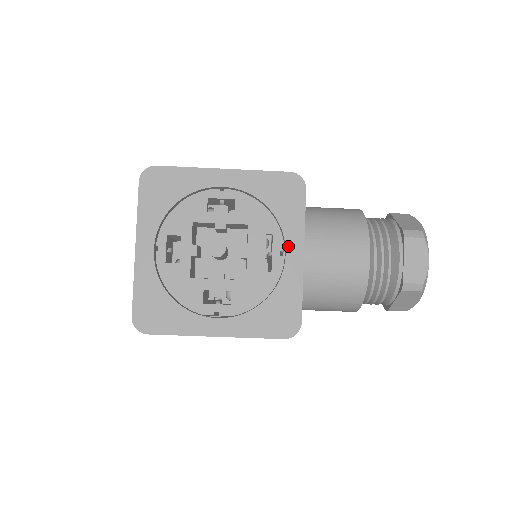
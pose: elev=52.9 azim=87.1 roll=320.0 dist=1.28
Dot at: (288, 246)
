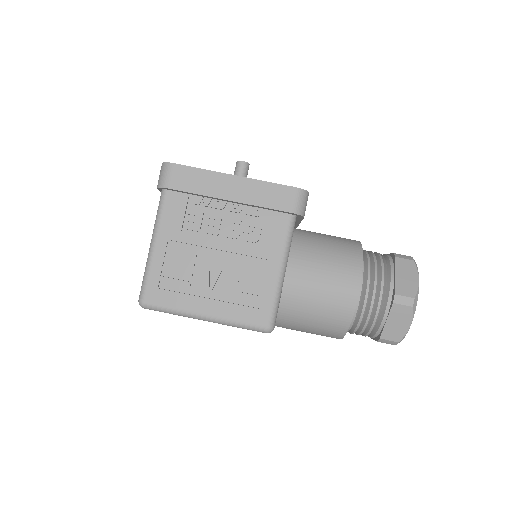
Dot at: occluded
